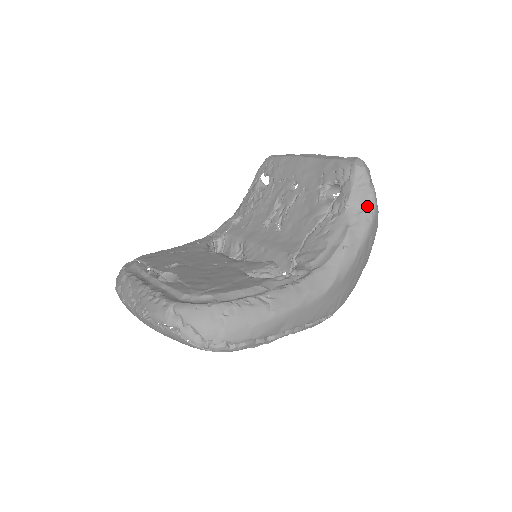
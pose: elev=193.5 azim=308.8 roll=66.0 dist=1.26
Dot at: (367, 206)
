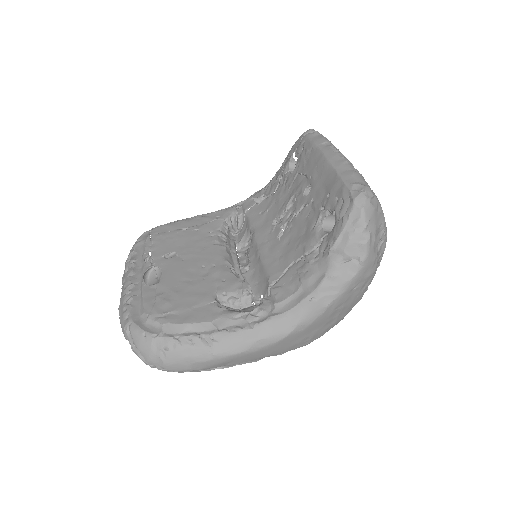
Dot at: (354, 256)
